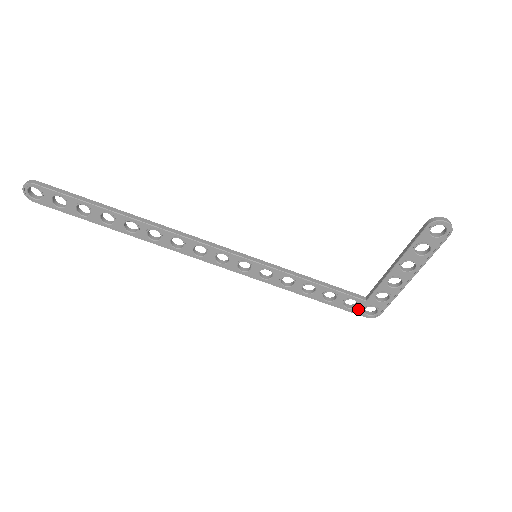
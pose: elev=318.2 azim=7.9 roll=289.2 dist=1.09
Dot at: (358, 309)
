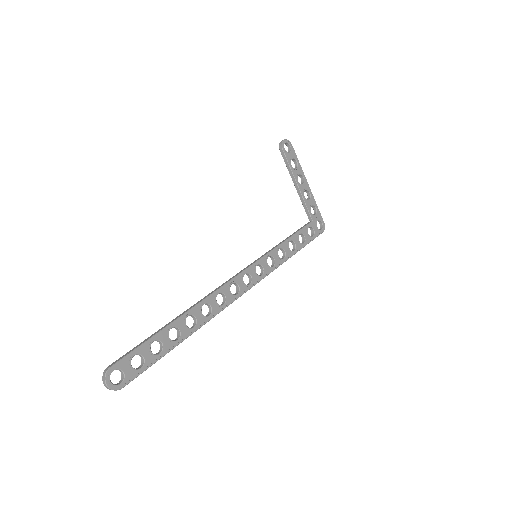
Dot at: (316, 231)
